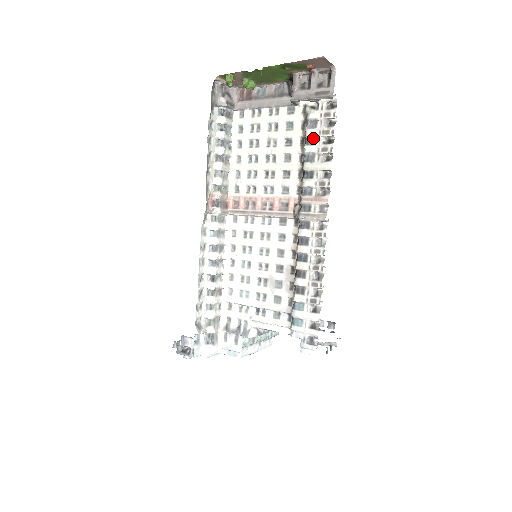
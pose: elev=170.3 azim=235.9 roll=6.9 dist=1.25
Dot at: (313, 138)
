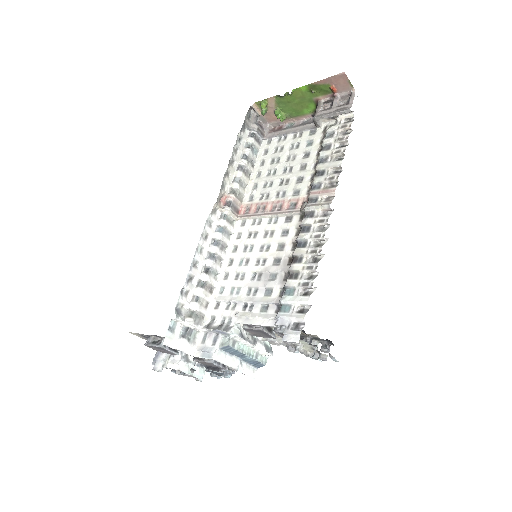
Dot at: (329, 145)
